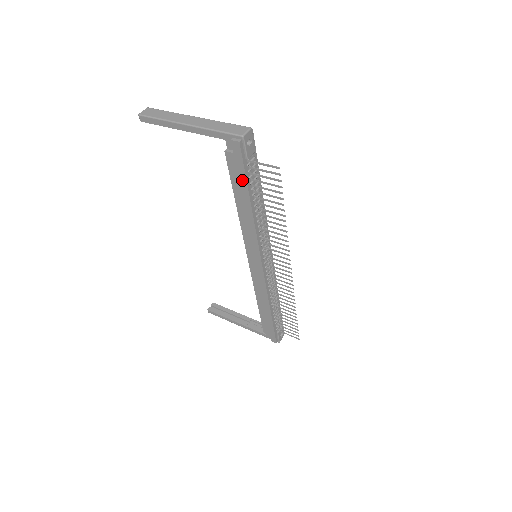
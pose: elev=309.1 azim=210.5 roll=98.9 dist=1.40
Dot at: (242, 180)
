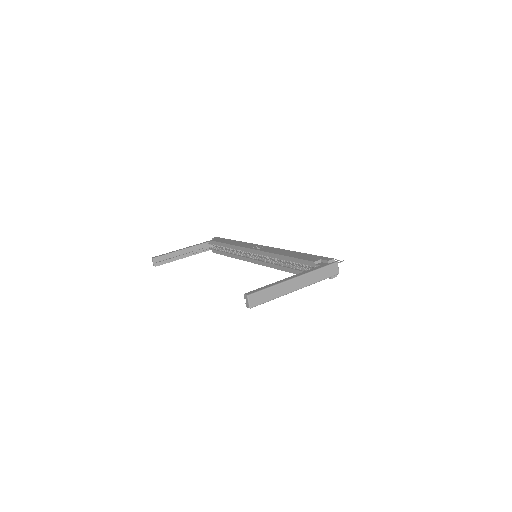
Dot at: occluded
